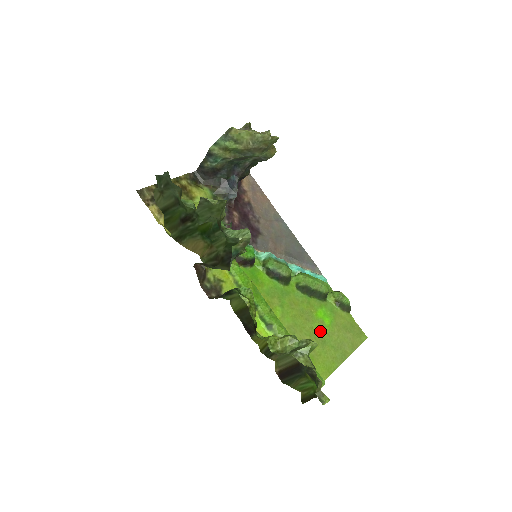
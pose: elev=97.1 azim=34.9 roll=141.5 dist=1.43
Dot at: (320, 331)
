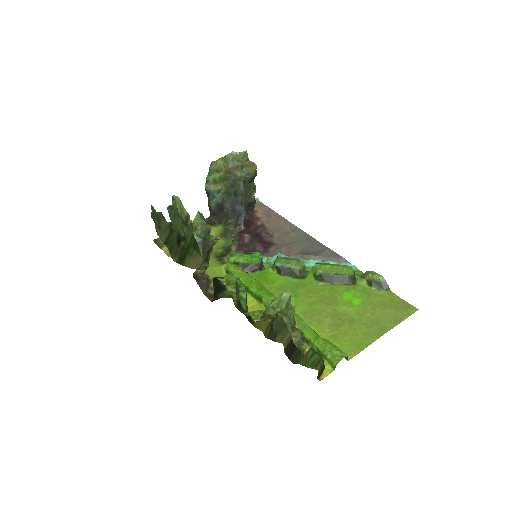
Dot at: (346, 311)
